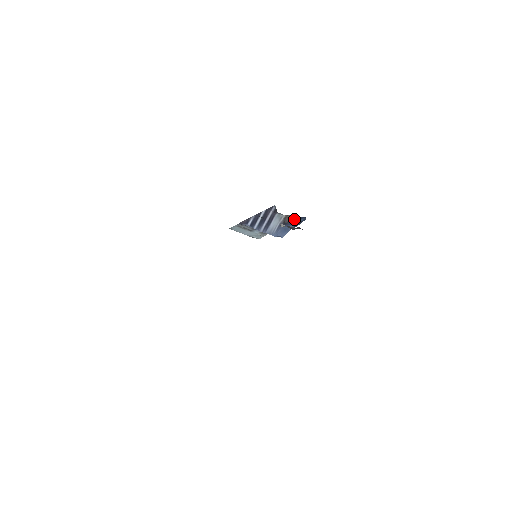
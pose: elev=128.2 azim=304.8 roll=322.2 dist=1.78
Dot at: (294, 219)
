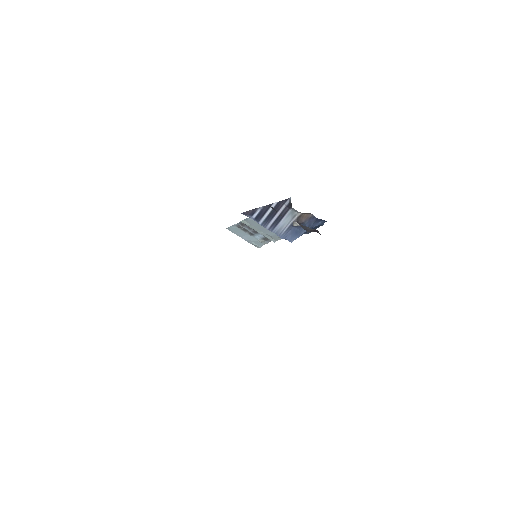
Dot at: (310, 220)
